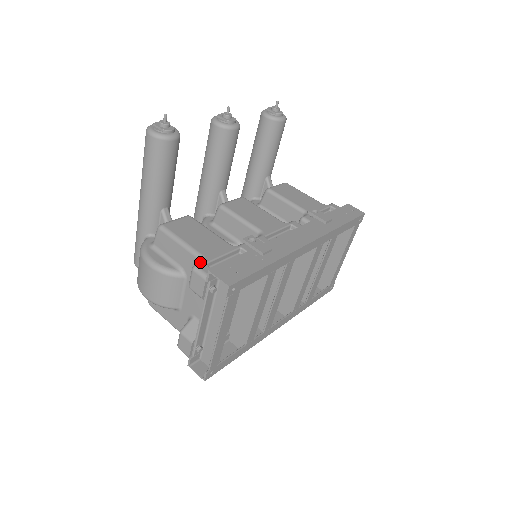
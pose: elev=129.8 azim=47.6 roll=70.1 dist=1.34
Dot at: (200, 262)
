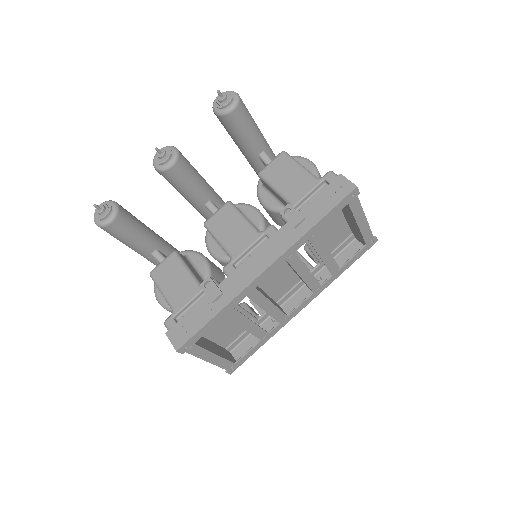
Dot at: (170, 315)
